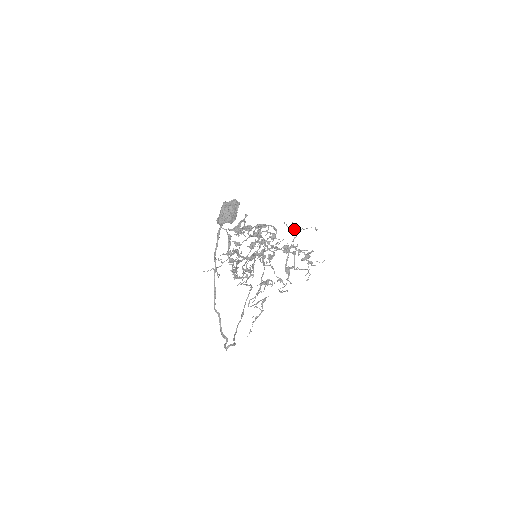
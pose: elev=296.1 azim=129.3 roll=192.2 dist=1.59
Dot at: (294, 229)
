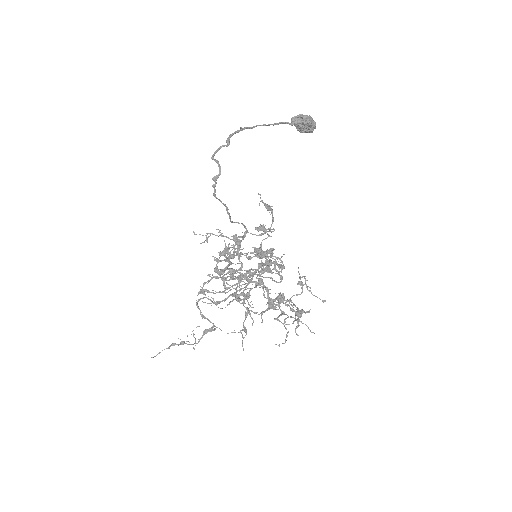
Dot at: (302, 284)
